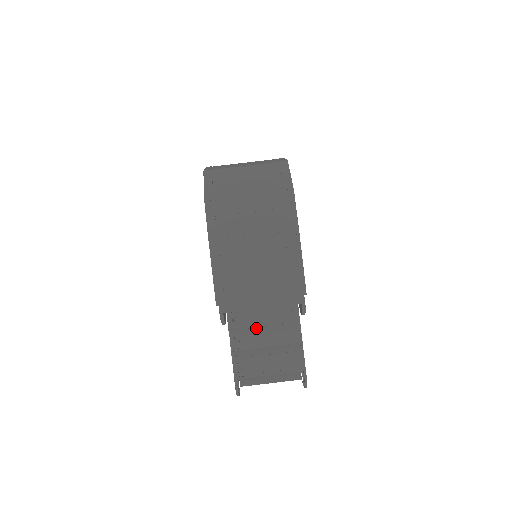
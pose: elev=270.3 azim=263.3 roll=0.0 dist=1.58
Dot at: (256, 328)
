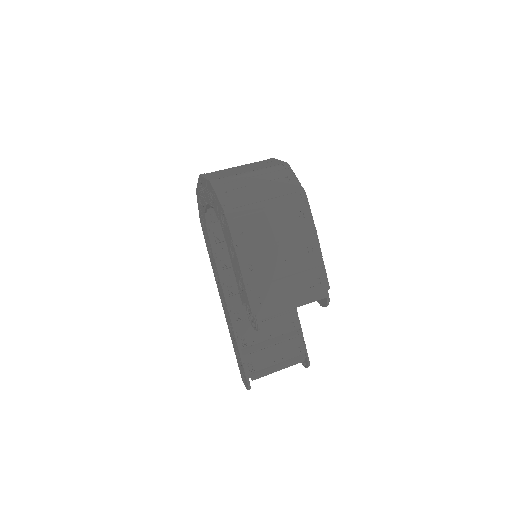
Dot at: occluded
